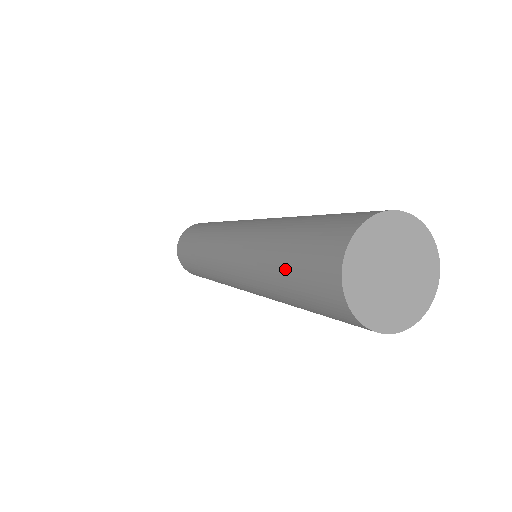
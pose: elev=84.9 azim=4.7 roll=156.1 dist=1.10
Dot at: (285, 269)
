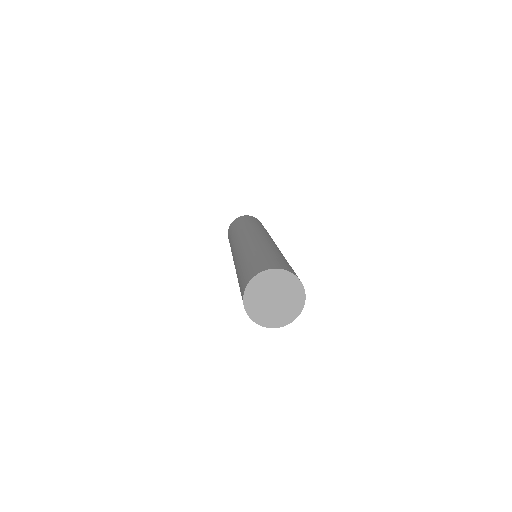
Dot at: (245, 265)
